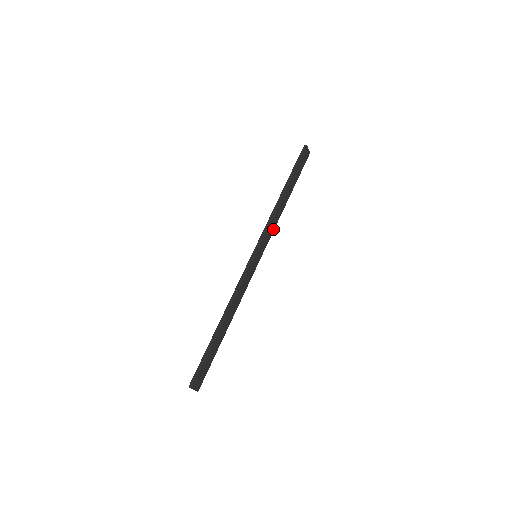
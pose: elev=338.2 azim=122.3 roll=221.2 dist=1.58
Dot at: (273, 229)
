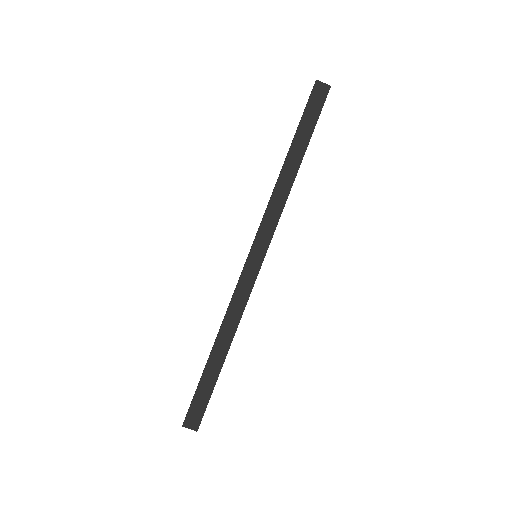
Dot at: (279, 214)
